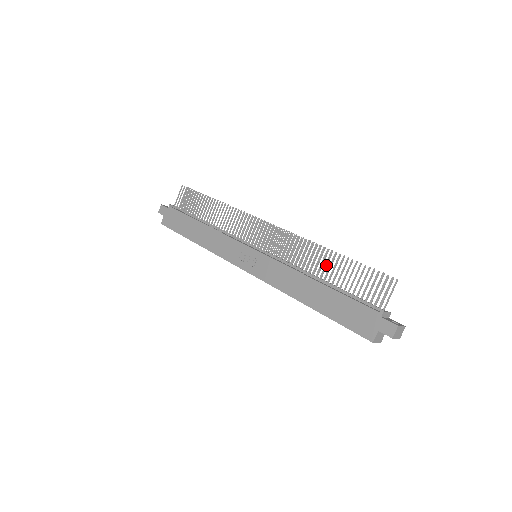
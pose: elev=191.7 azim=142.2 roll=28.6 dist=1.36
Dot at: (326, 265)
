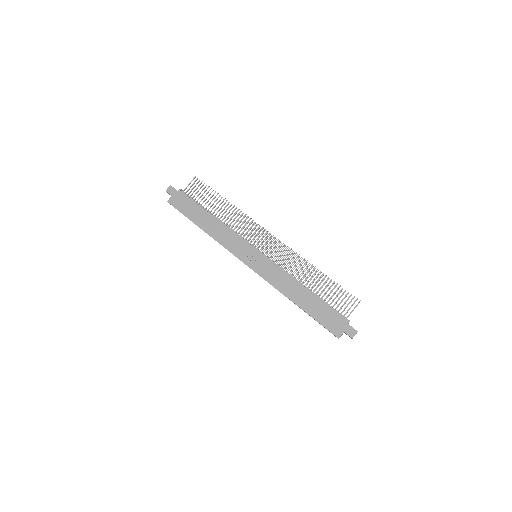
Dot at: (314, 279)
